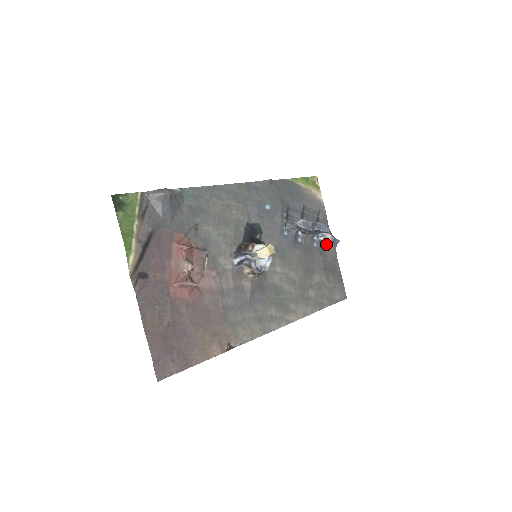
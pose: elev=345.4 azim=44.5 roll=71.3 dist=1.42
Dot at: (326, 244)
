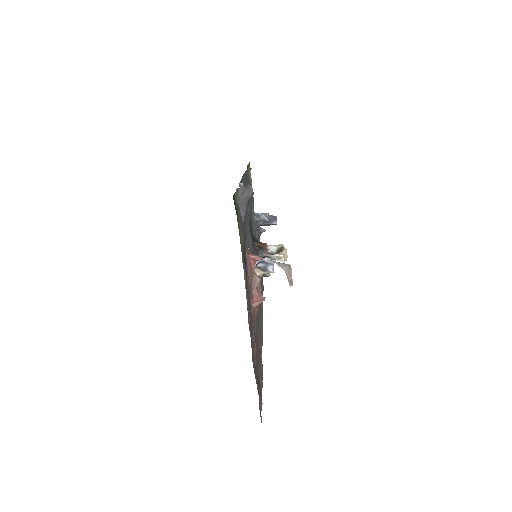
Dot at: (258, 234)
